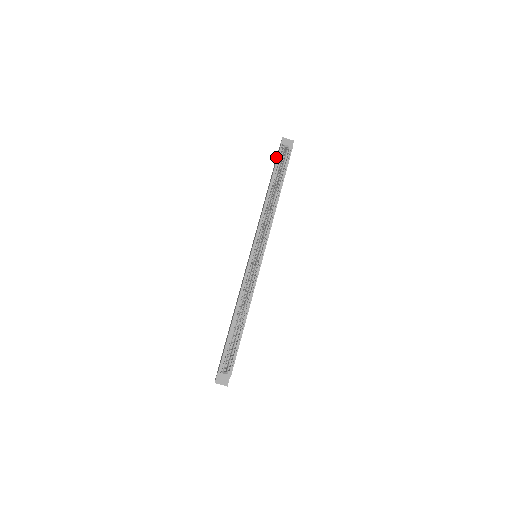
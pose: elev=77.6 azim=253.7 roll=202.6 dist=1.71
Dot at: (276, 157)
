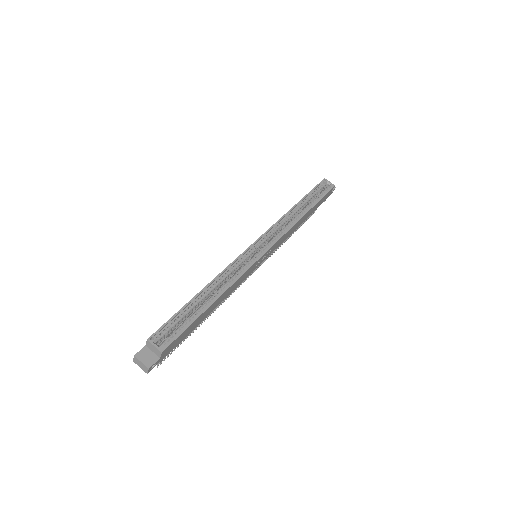
Dot at: occluded
